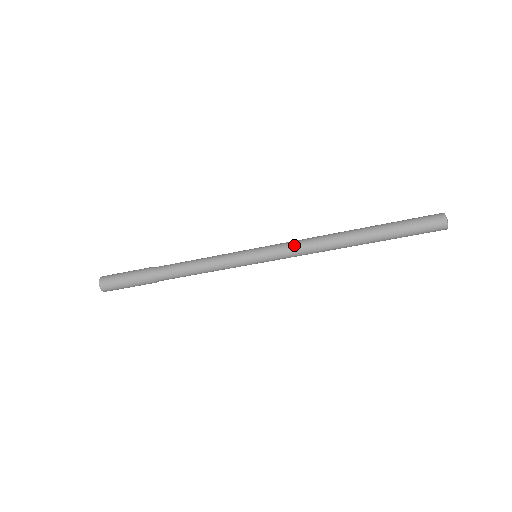
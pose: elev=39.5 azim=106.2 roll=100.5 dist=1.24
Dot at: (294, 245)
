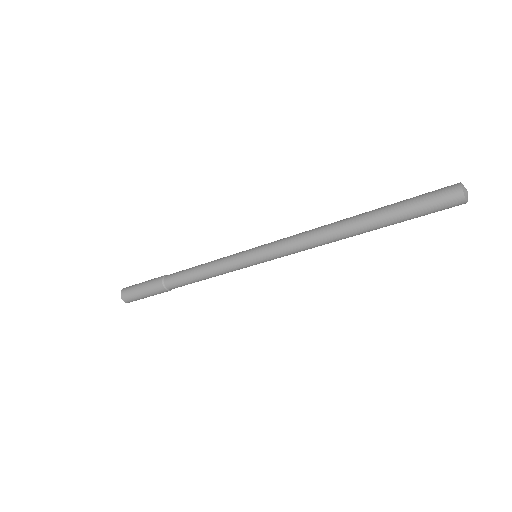
Dot at: (290, 237)
